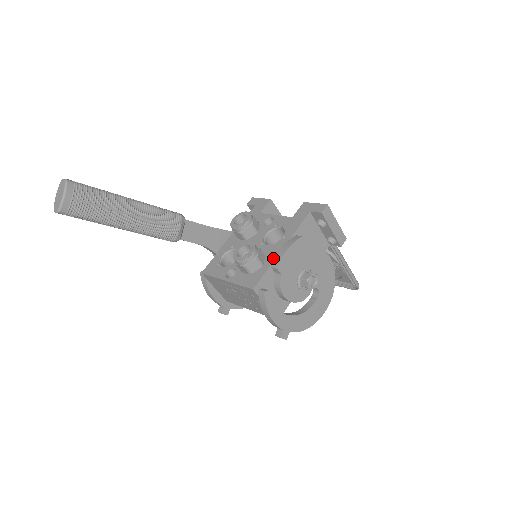
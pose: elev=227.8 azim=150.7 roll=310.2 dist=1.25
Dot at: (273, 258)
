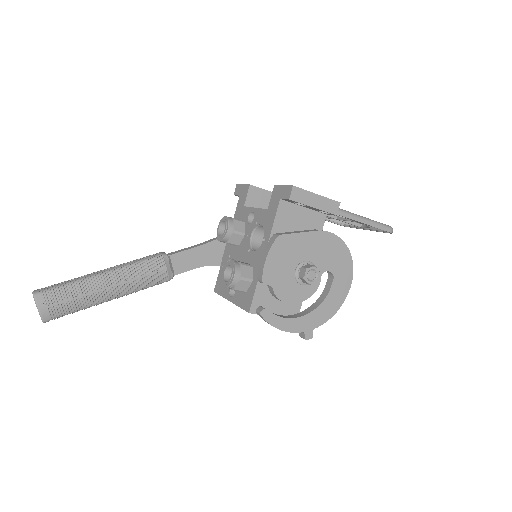
Dot at: (258, 270)
